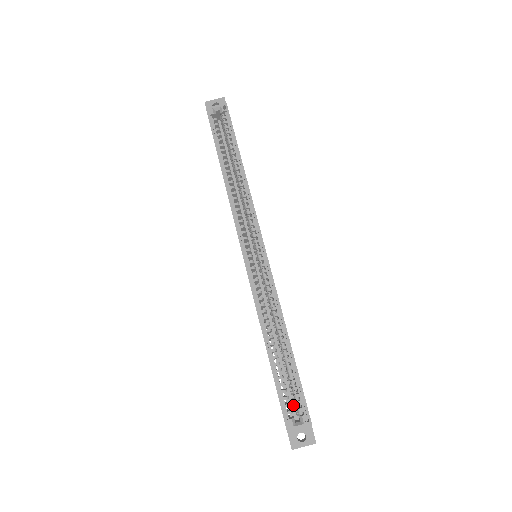
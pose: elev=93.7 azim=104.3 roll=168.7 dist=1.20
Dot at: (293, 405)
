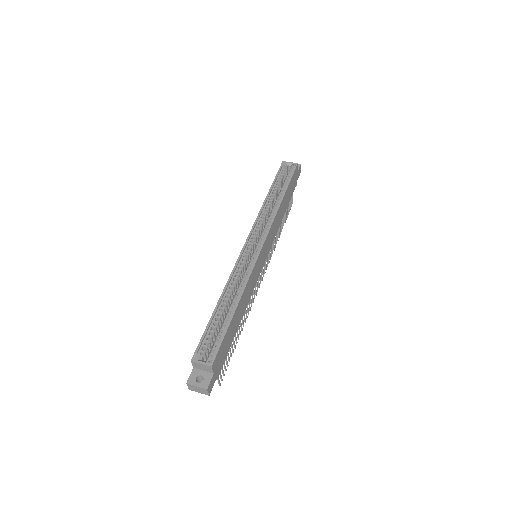
Dot at: occluded
